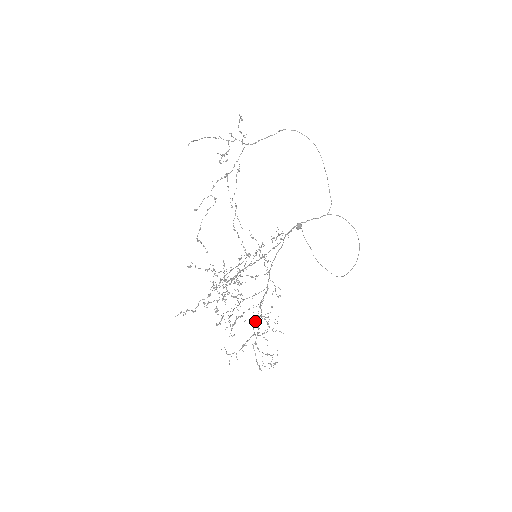
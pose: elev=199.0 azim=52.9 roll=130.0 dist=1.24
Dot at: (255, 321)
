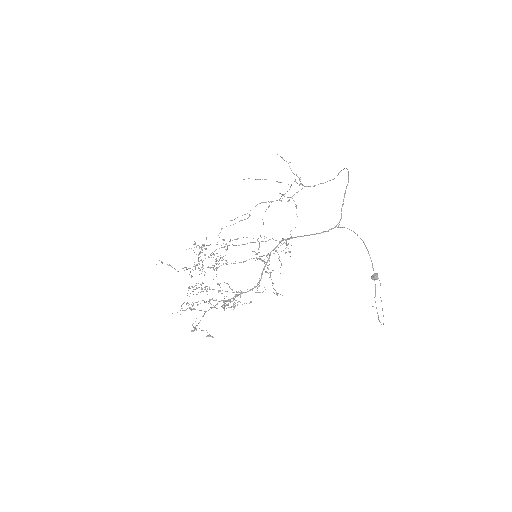
Dot at: occluded
